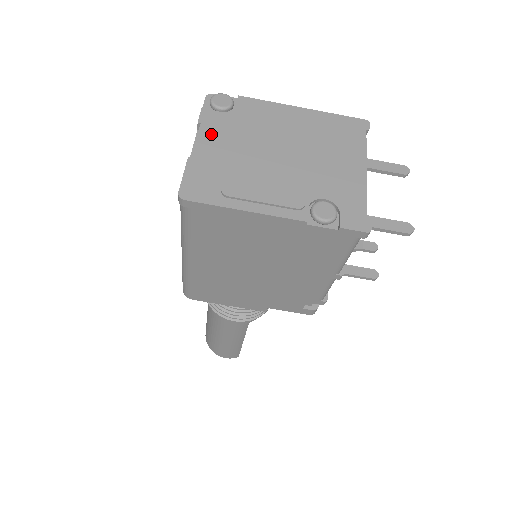
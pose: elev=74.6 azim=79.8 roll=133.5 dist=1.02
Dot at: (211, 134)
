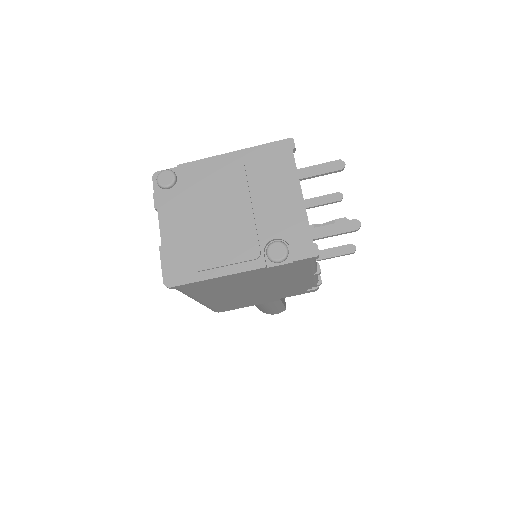
Dot at: (168, 216)
